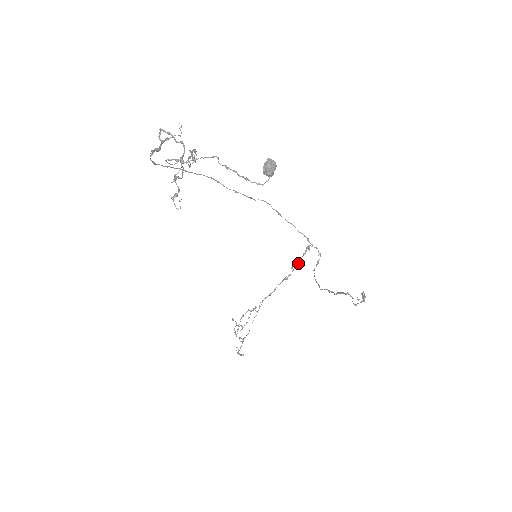
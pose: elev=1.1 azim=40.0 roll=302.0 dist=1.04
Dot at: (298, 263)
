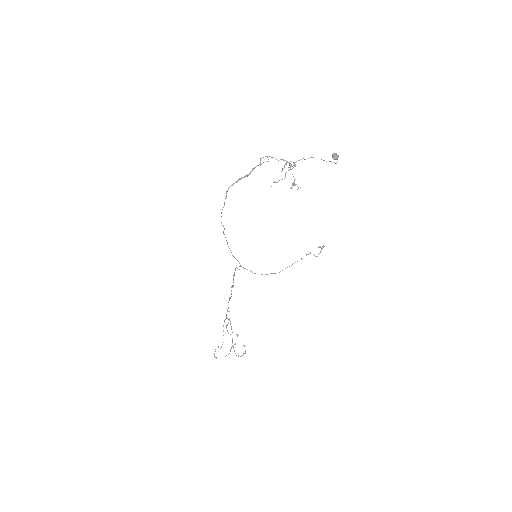
Dot at: occluded
